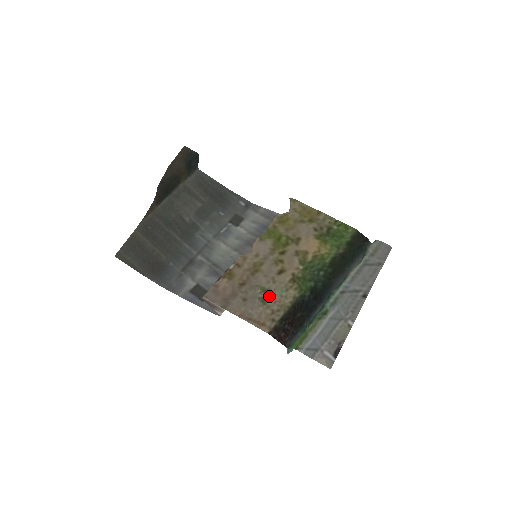
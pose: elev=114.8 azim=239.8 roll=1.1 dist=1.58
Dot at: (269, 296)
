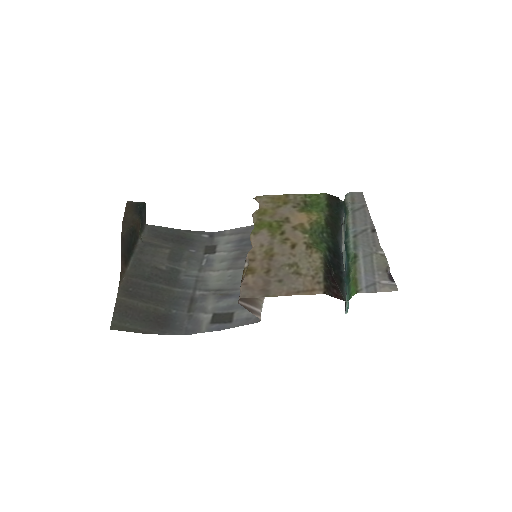
Dot at: (299, 267)
